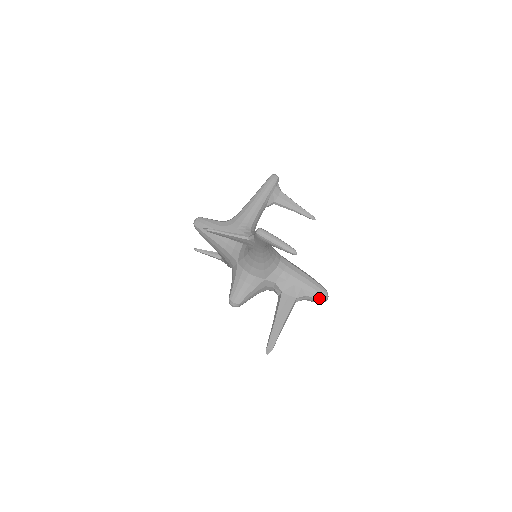
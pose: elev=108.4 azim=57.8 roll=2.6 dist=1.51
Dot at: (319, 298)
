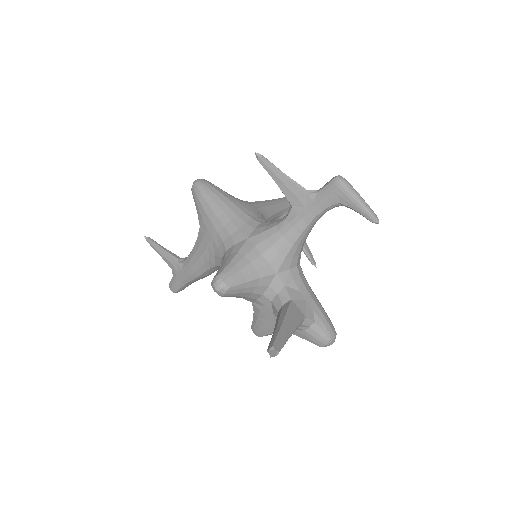
Dot at: (328, 334)
